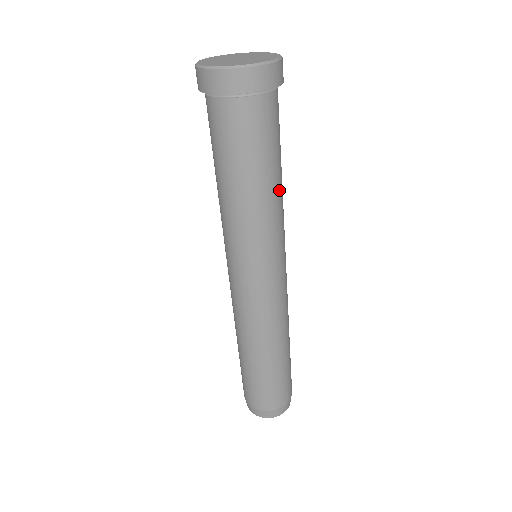
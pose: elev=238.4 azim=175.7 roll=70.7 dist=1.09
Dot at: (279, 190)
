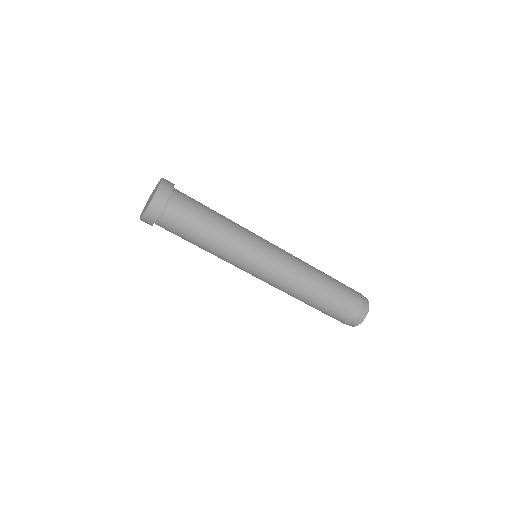
Dot at: (225, 217)
